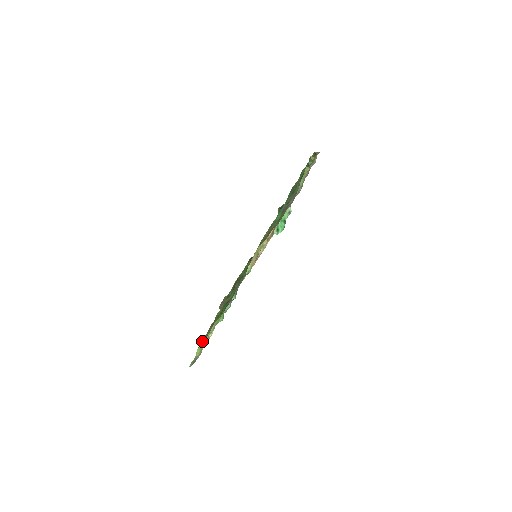
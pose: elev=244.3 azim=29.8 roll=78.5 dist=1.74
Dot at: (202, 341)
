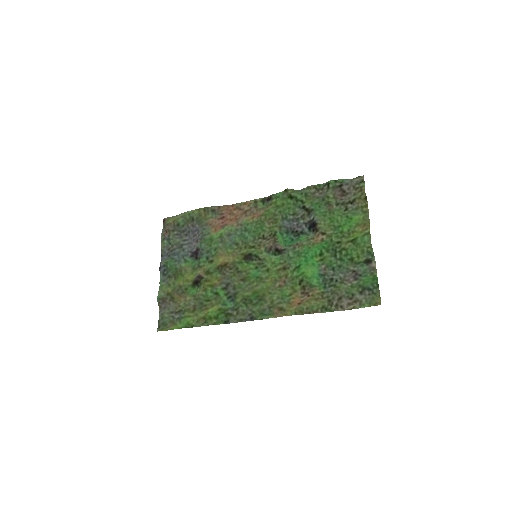
Dot at: (184, 326)
